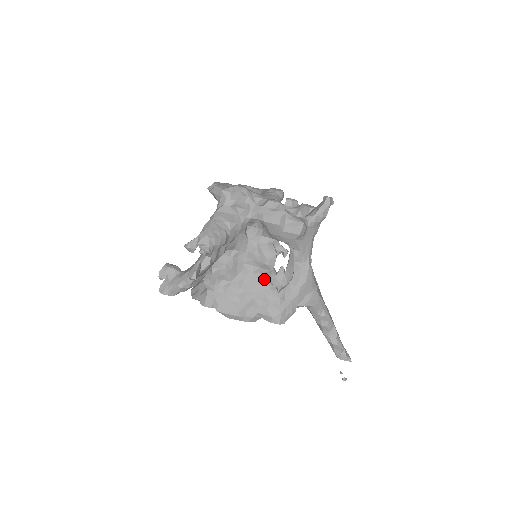
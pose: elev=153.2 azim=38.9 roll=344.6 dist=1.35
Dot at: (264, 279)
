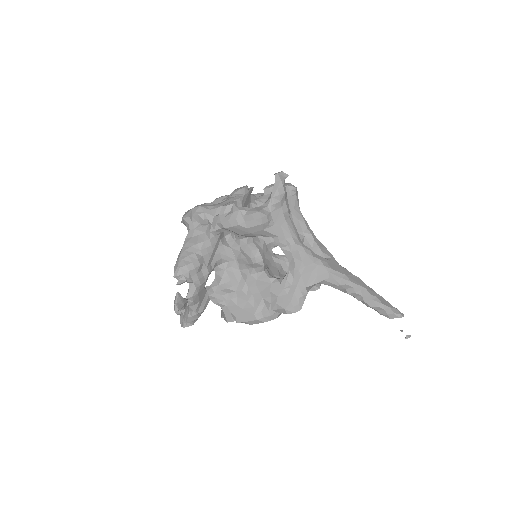
Dot at: (263, 276)
